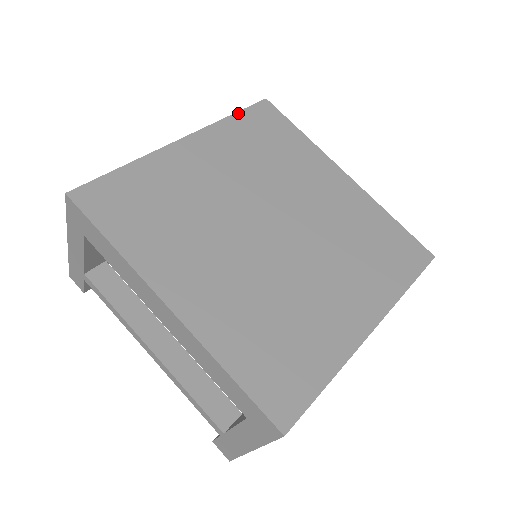
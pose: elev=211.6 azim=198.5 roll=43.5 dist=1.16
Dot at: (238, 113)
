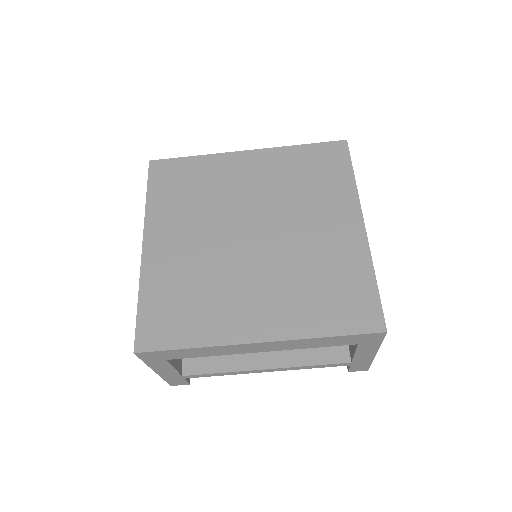
Dot at: (148, 191)
